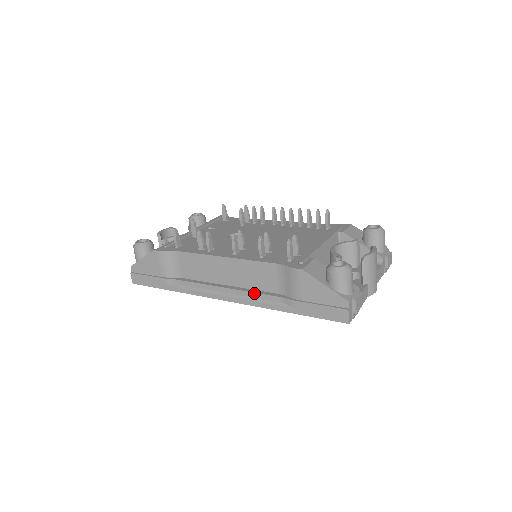
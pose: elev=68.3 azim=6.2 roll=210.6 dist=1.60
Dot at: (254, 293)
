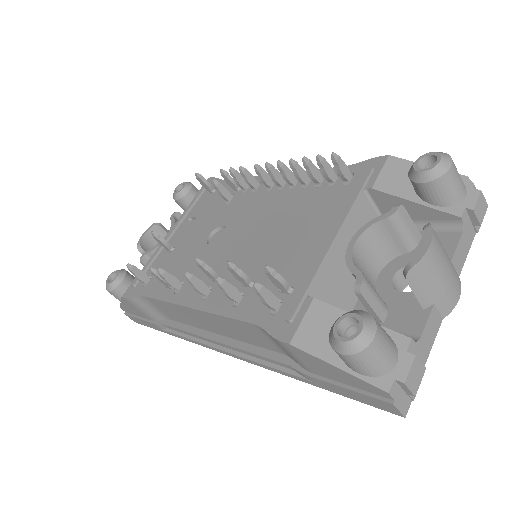
Dot at: (251, 353)
